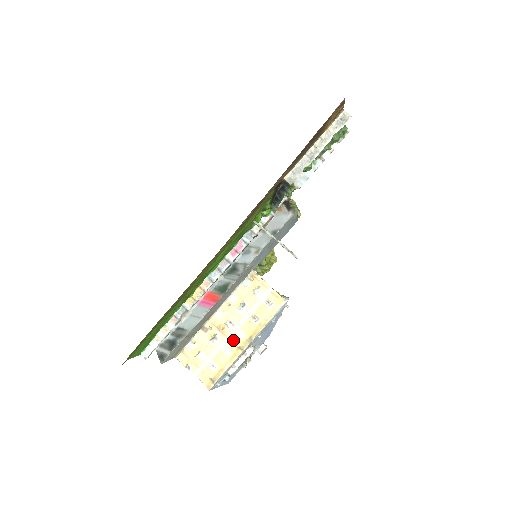
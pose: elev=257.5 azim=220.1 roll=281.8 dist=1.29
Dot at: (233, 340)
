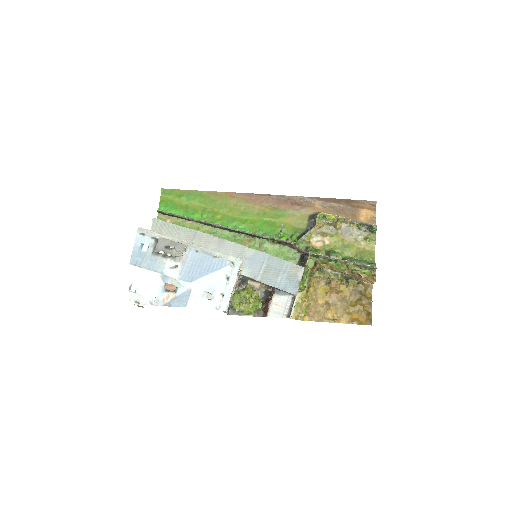
Dot at: occluded
